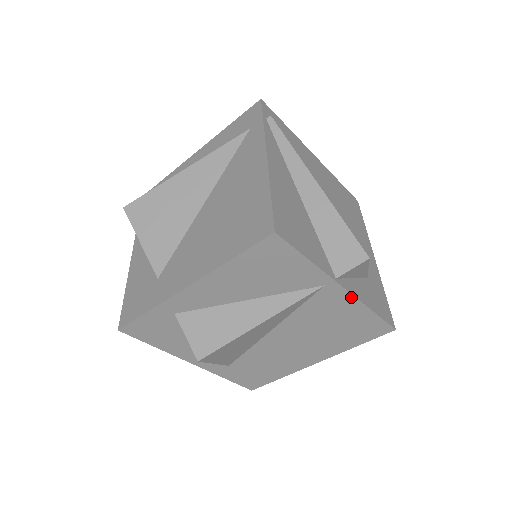
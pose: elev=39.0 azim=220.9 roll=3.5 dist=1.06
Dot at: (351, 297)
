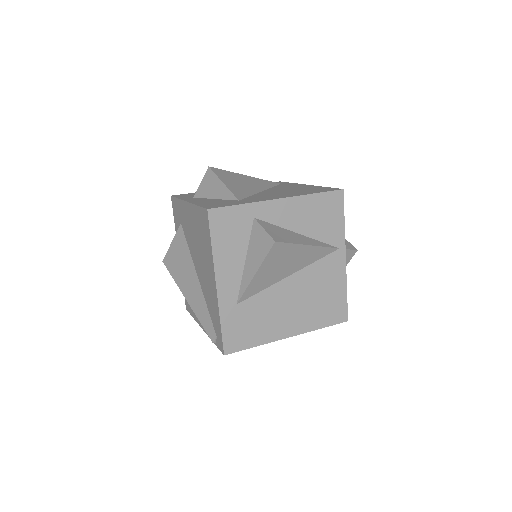
Dot at: (344, 269)
